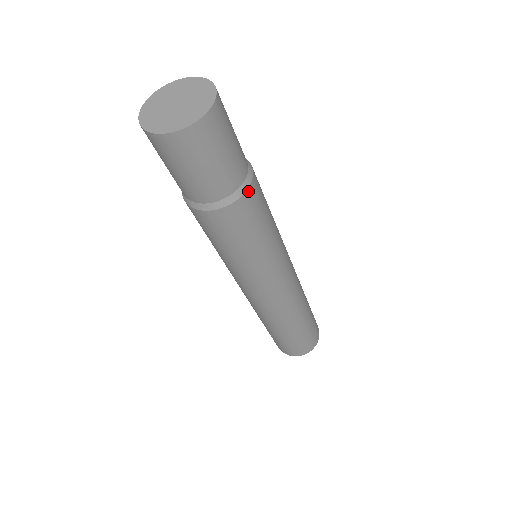
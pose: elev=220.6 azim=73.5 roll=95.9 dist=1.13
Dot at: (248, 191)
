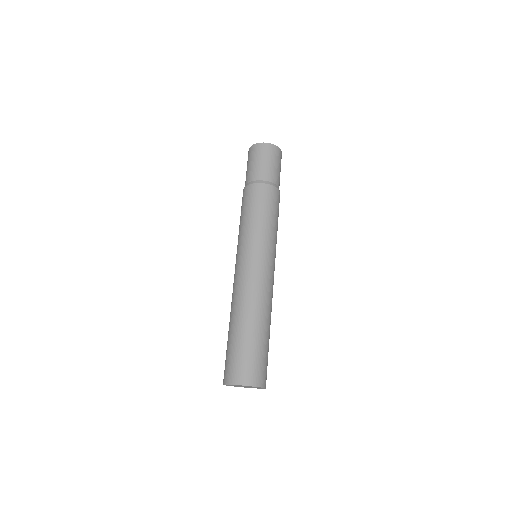
Dot at: (278, 190)
